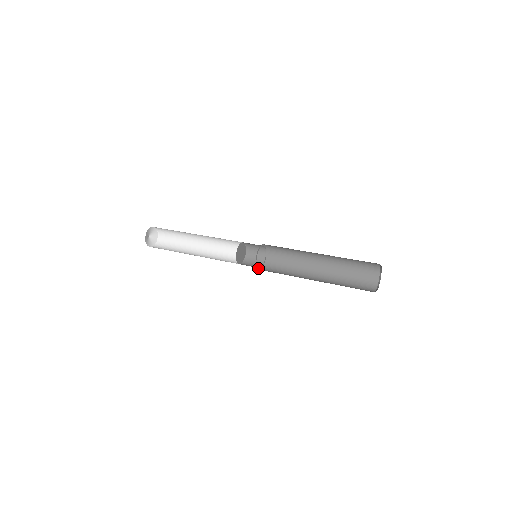
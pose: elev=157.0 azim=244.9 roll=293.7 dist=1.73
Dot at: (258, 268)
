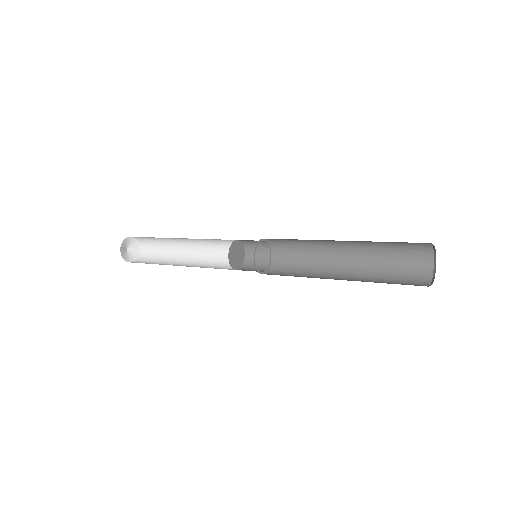
Dot at: (258, 271)
